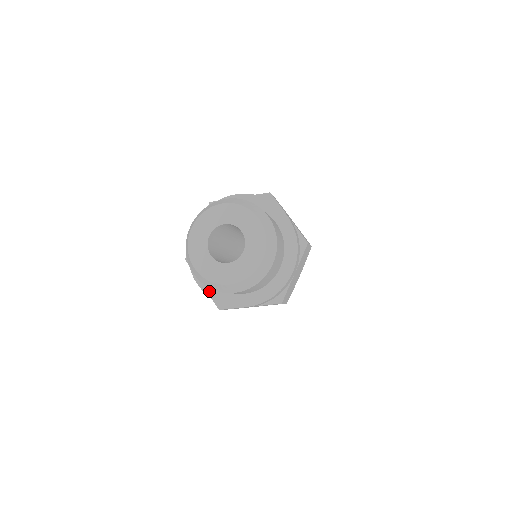
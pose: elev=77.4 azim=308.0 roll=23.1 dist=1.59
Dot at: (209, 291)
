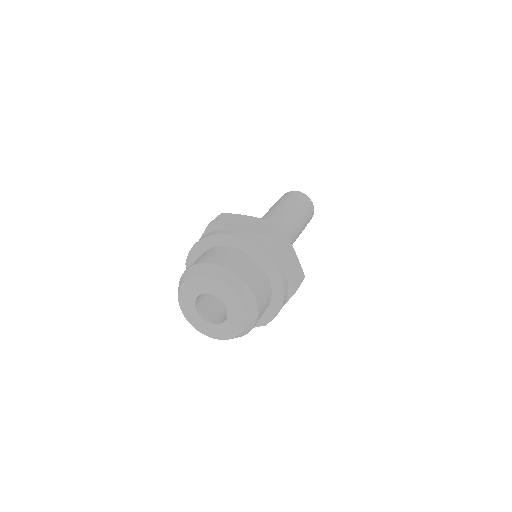
Dot at: occluded
